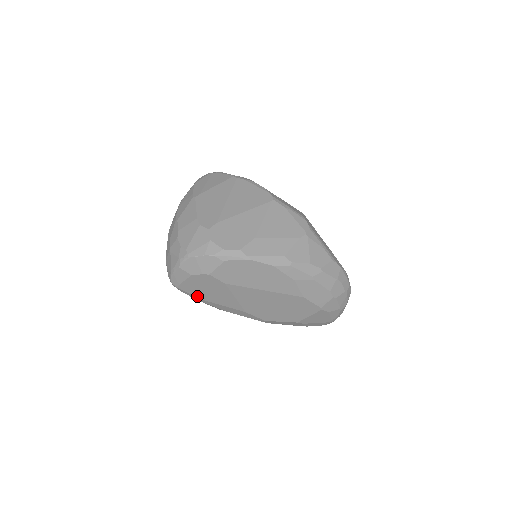
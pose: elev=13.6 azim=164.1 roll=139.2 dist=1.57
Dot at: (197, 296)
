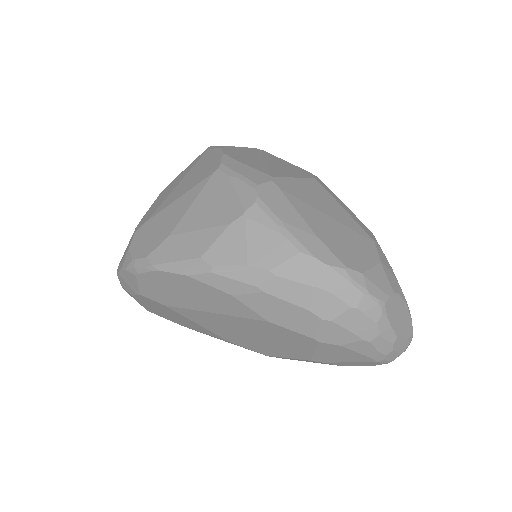
Dot at: (172, 321)
